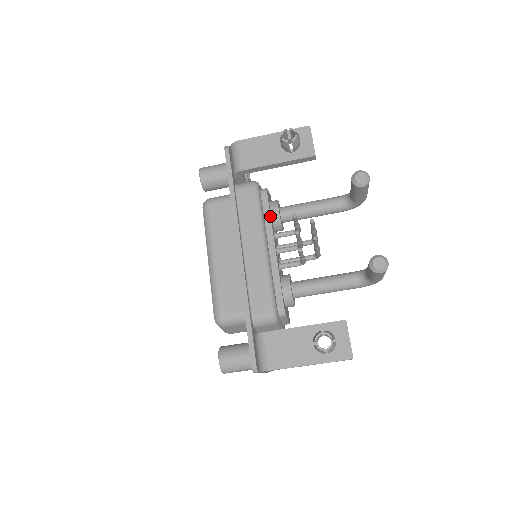
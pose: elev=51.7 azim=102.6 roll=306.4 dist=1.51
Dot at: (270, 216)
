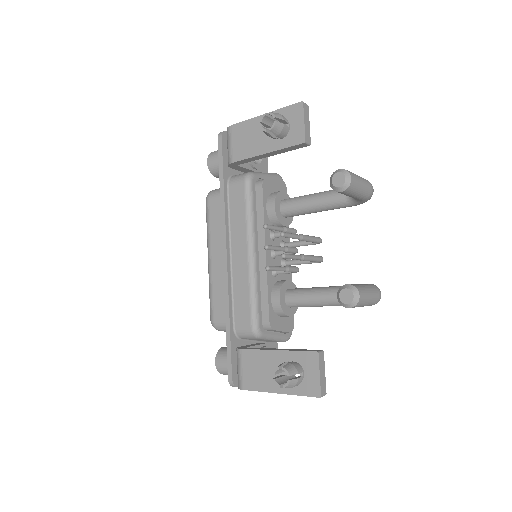
Dot at: (263, 214)
